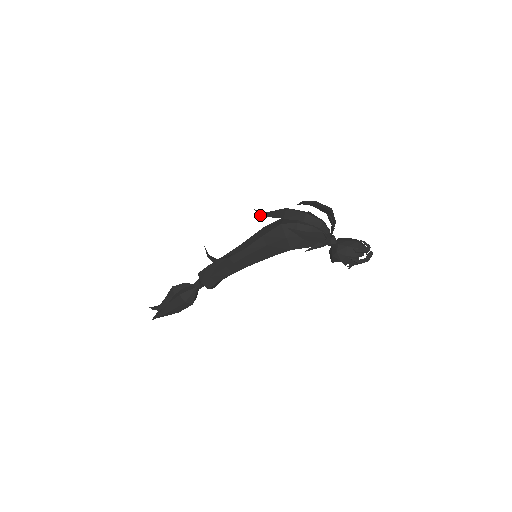
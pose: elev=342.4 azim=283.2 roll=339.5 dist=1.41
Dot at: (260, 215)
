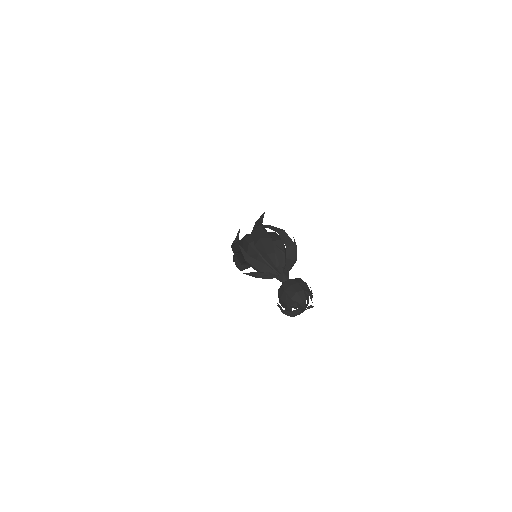
Dot at: (256, 221)
